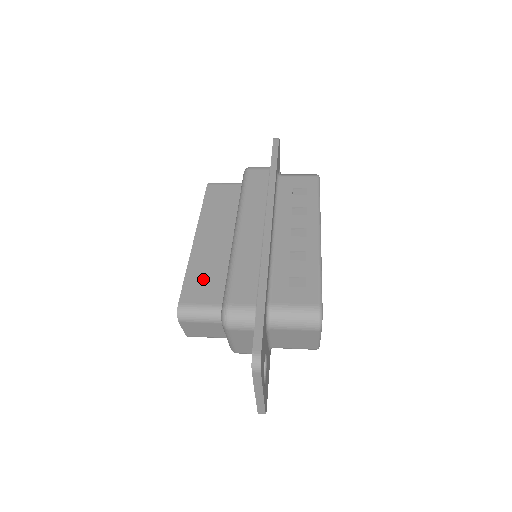
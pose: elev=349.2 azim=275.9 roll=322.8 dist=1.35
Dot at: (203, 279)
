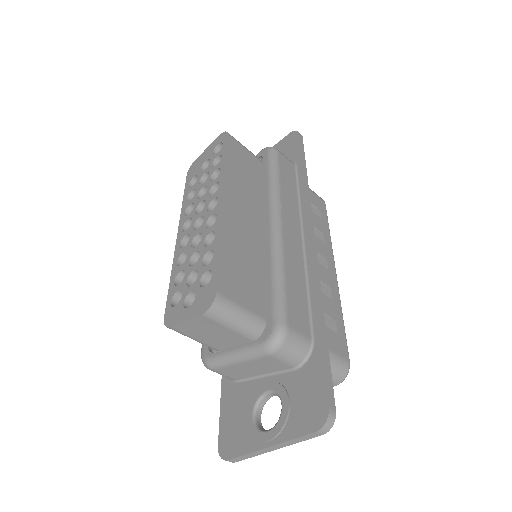
Dot at: (240, 268)
